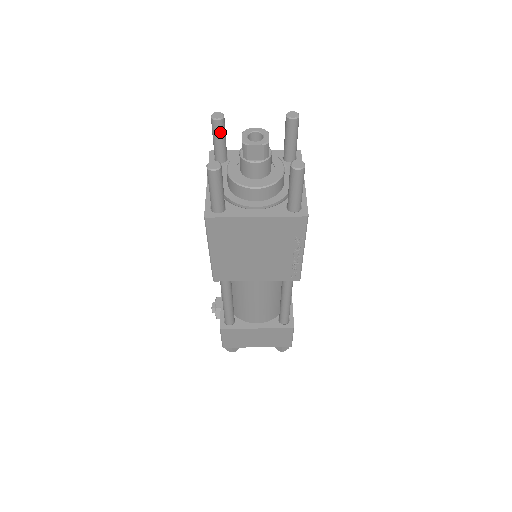
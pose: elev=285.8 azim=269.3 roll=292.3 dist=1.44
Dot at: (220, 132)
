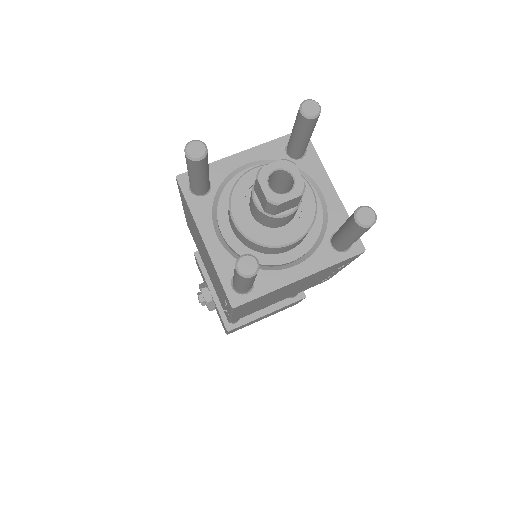
Dot at: (204, 169)
